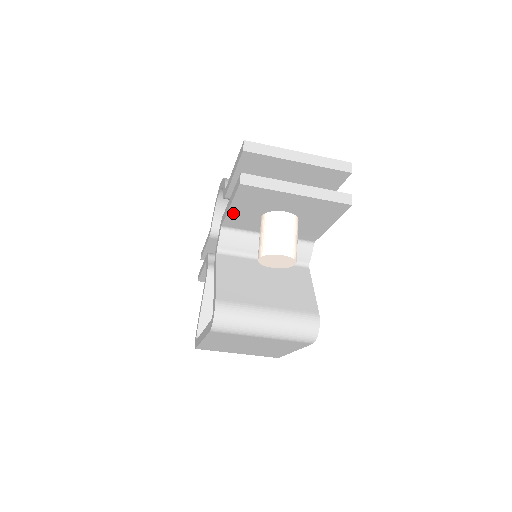
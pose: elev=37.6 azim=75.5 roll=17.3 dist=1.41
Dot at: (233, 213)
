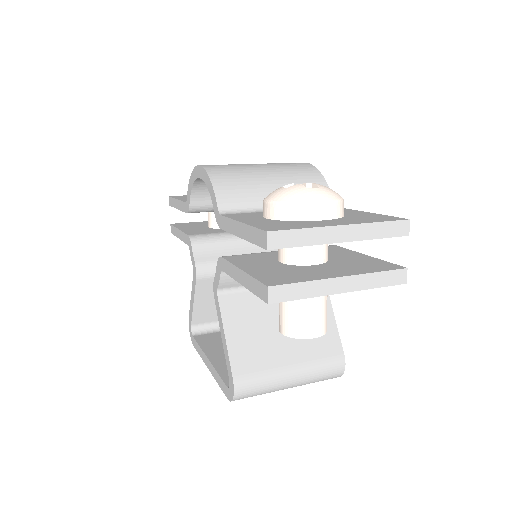
Dot at: occluded
